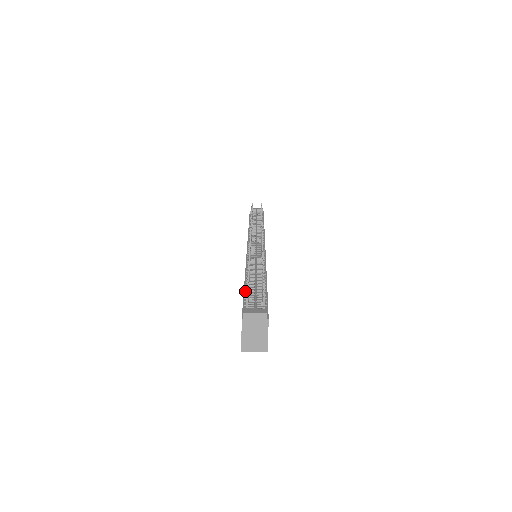
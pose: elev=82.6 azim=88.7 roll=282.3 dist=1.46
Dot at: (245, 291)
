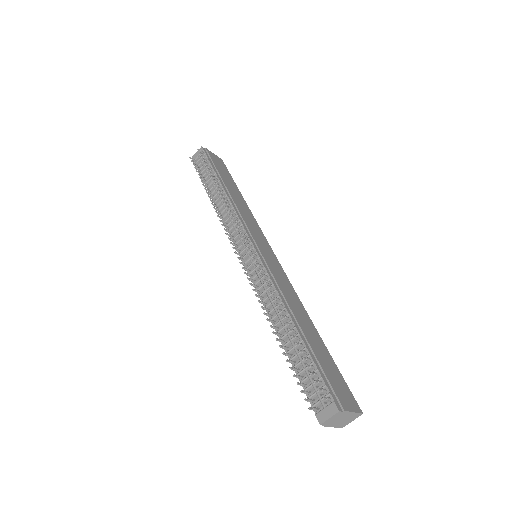
Dot at: occluded
